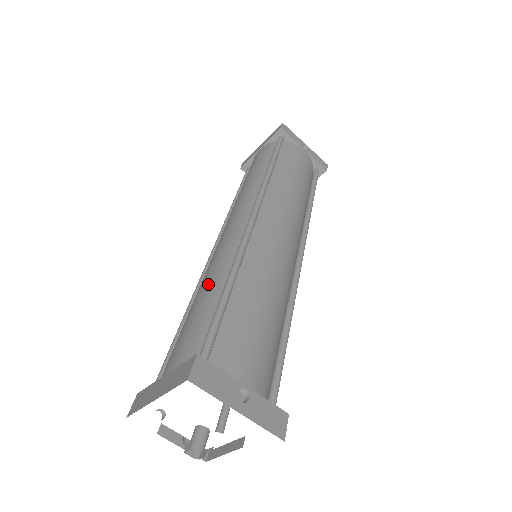
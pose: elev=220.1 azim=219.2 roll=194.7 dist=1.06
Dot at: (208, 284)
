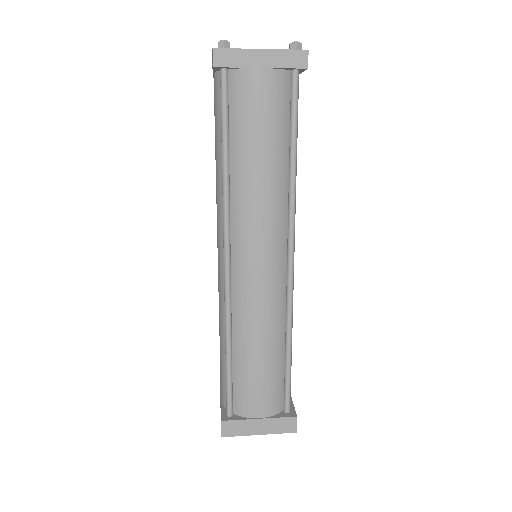
Dot at: (268, 342)
